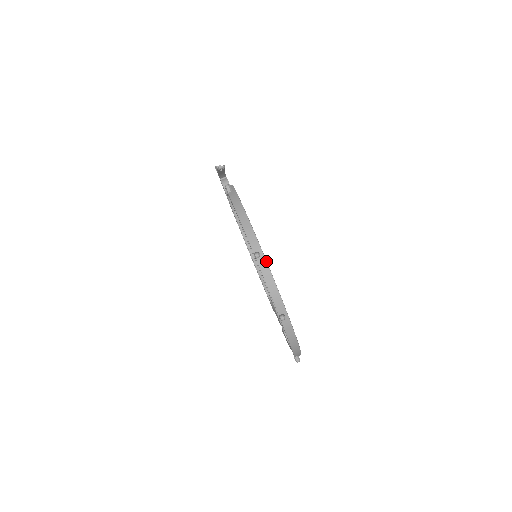
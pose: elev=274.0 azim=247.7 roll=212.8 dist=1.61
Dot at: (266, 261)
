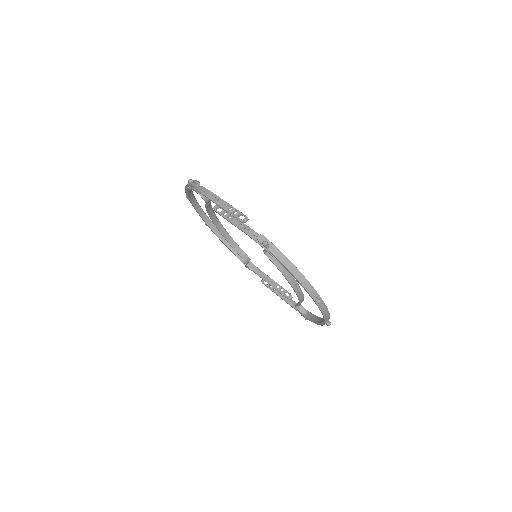
Dot at: (322, 300)
